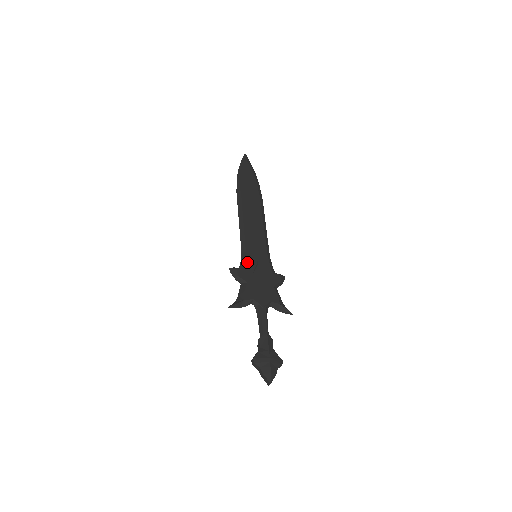
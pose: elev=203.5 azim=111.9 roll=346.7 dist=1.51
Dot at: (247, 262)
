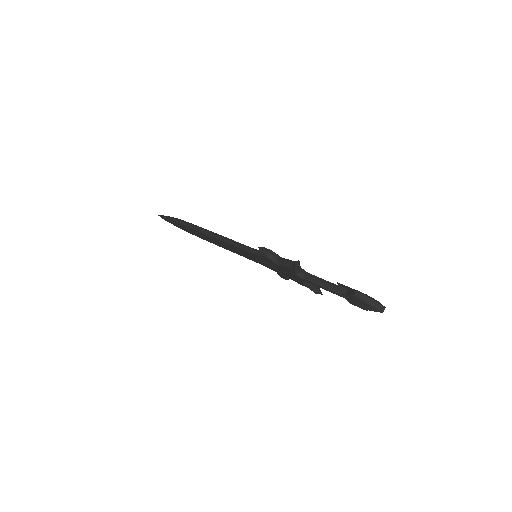
Dot at: occluded
